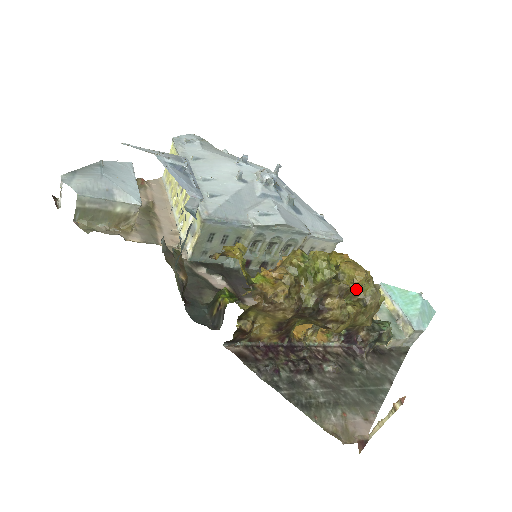
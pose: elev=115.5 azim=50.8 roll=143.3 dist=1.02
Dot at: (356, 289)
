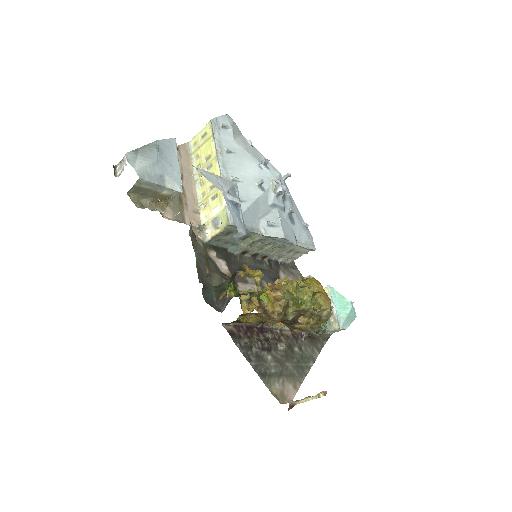
Dot at: occluded
